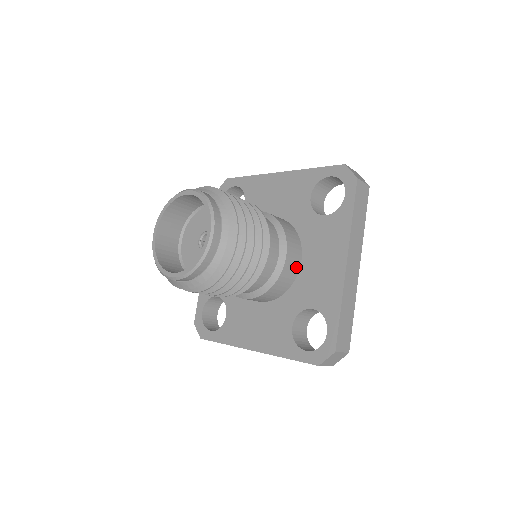
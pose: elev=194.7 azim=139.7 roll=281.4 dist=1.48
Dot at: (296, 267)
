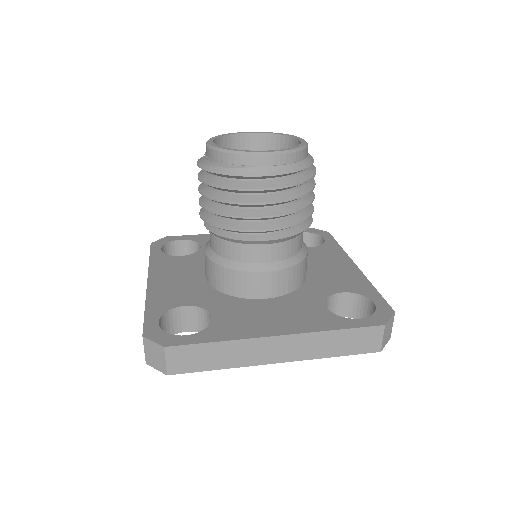
Dot at: occluded
